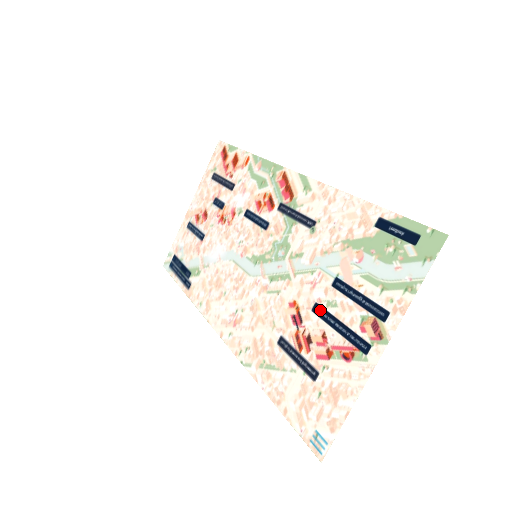
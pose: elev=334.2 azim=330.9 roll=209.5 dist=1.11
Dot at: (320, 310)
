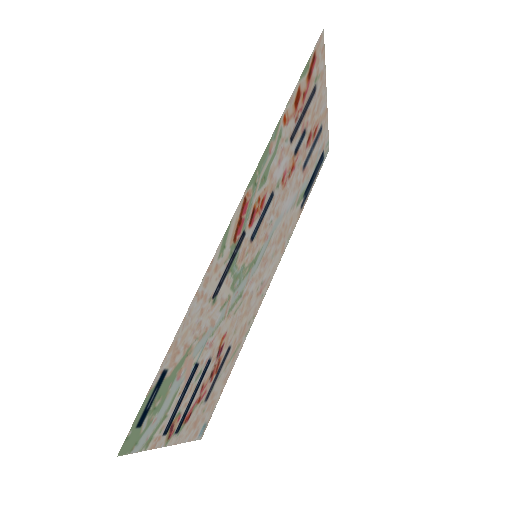
Dot at: (205, 368)
